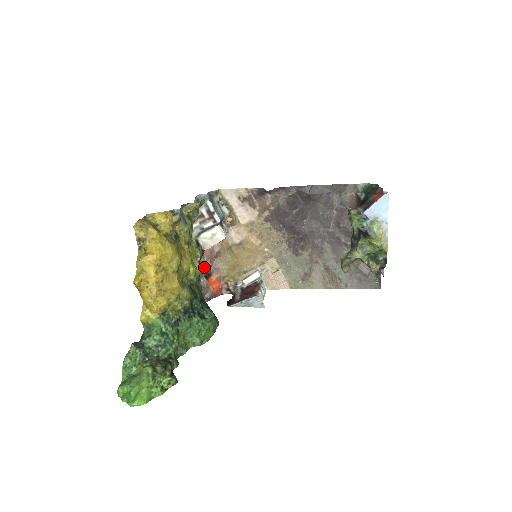
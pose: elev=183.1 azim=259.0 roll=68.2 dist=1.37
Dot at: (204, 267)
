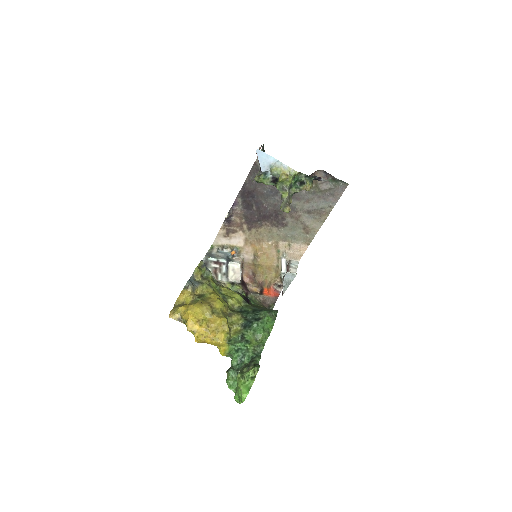
Dot at: (255, 290)
